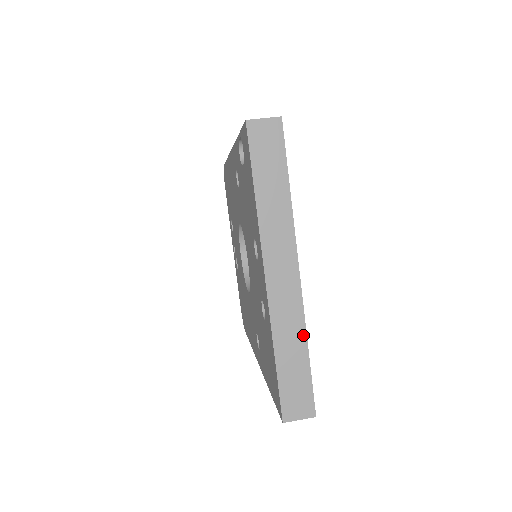
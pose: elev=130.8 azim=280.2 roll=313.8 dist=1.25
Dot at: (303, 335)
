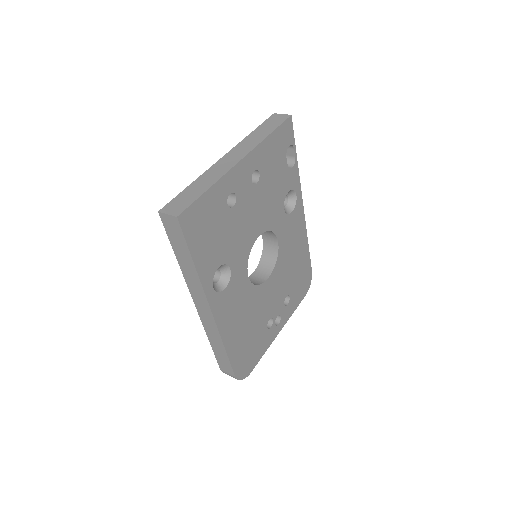
Dot at: (214, 181)
